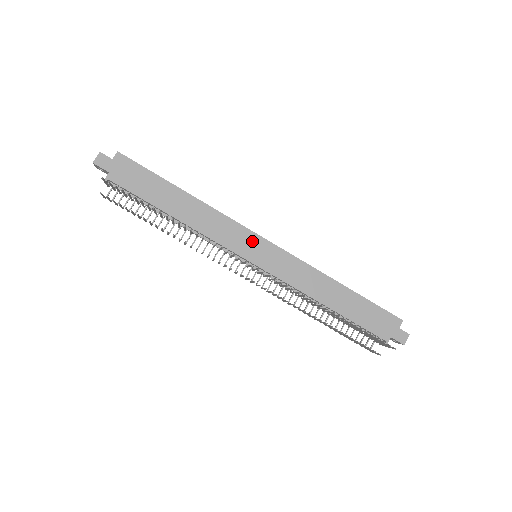
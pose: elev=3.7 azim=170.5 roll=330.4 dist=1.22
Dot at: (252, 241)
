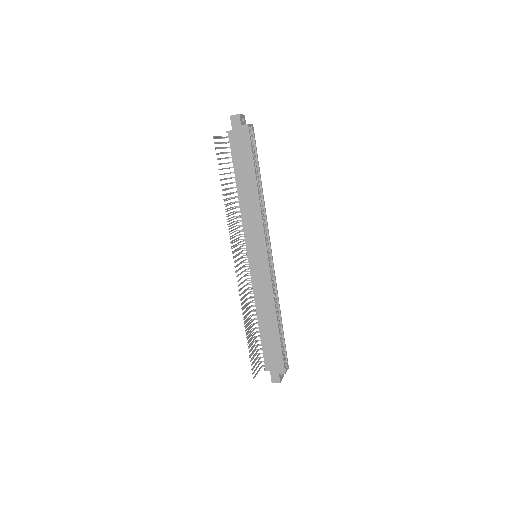
Dot at: (260, 248)
